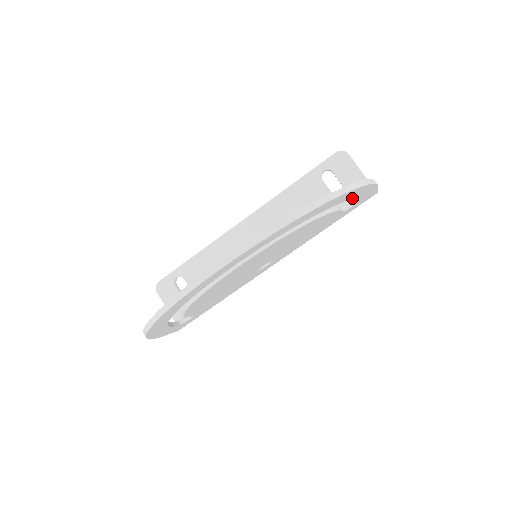
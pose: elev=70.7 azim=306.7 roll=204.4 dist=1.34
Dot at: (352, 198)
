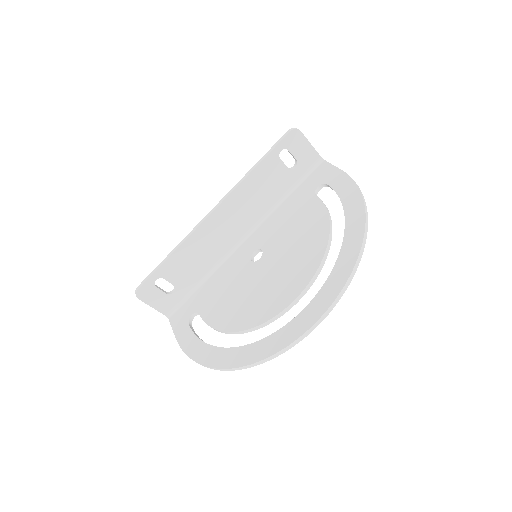
Dot at: occluded
